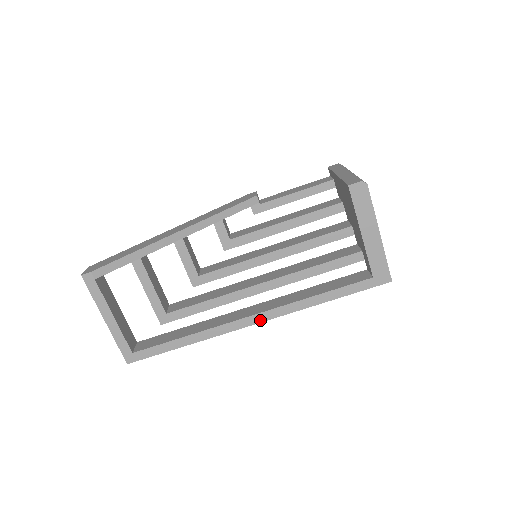
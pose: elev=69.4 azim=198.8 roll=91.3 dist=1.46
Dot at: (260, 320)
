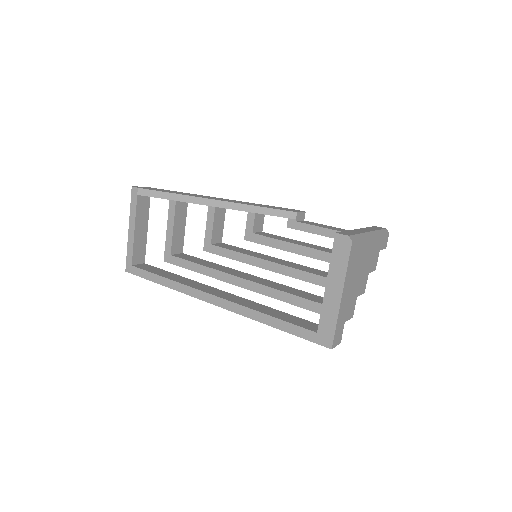
Dot at: (217, 303)
